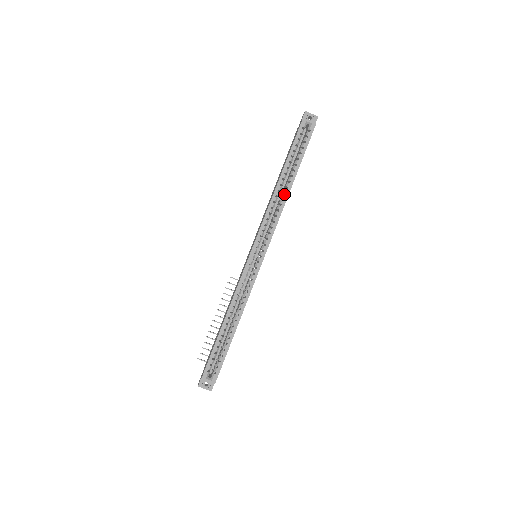
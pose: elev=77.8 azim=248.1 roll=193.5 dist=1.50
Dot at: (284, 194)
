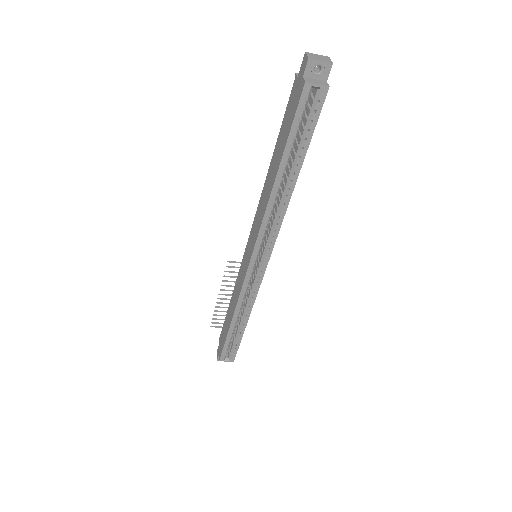
Dot at: (284, 197)
